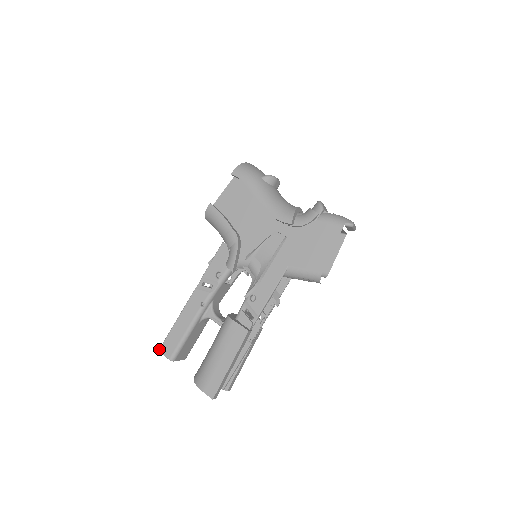
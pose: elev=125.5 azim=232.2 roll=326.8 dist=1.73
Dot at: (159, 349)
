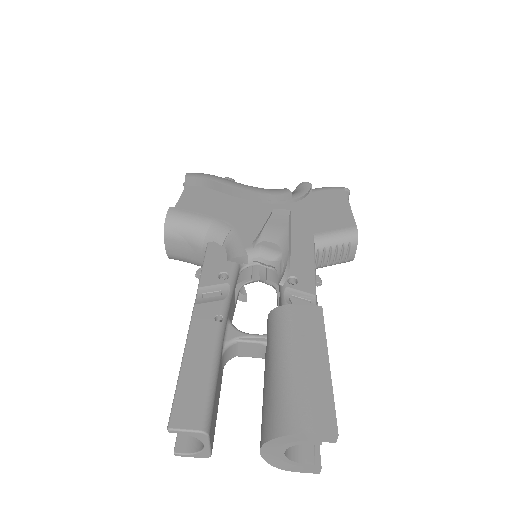
Dot at: (168, 424)
